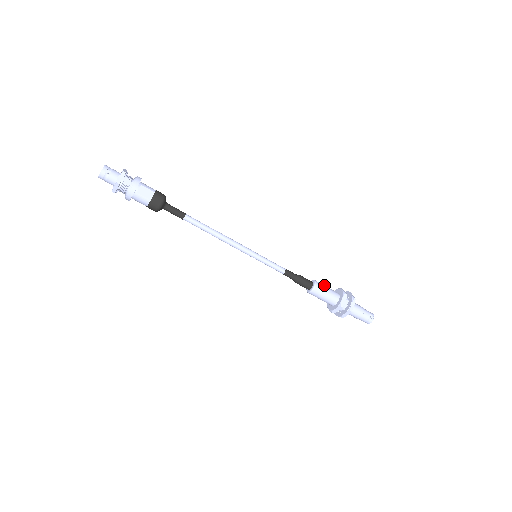
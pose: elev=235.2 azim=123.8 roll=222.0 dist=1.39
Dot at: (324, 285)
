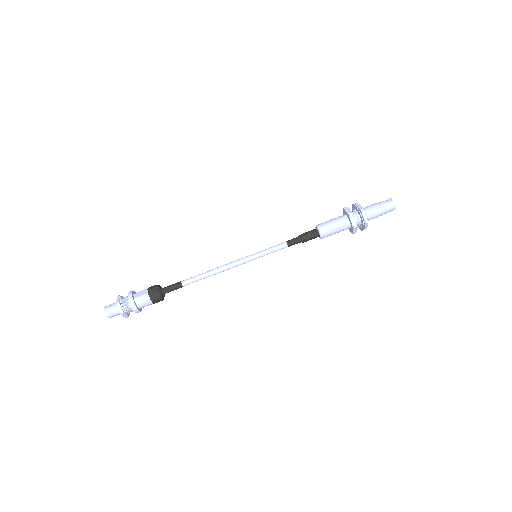
Dot at: occluded
